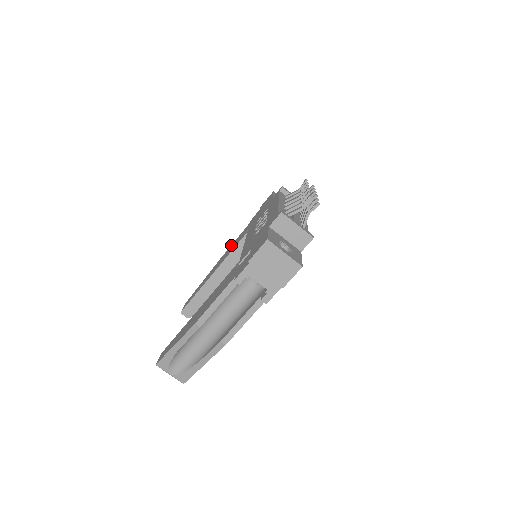
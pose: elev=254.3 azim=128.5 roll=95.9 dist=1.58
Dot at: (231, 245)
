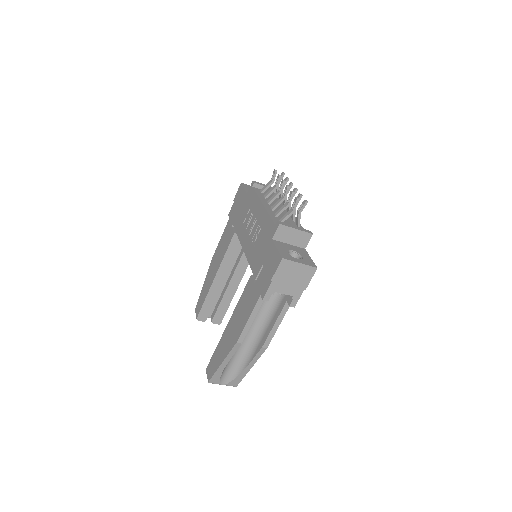
Dot at: (218, 244)
